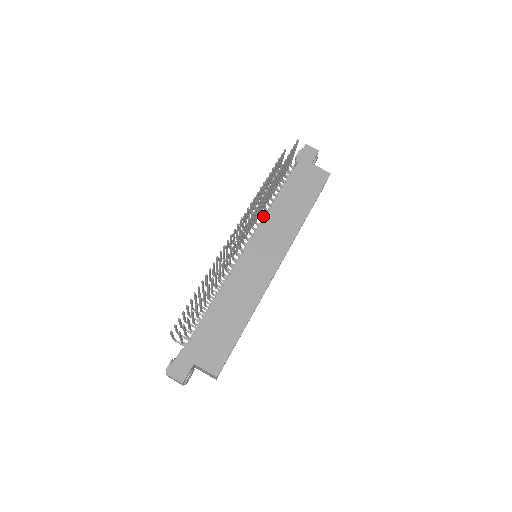
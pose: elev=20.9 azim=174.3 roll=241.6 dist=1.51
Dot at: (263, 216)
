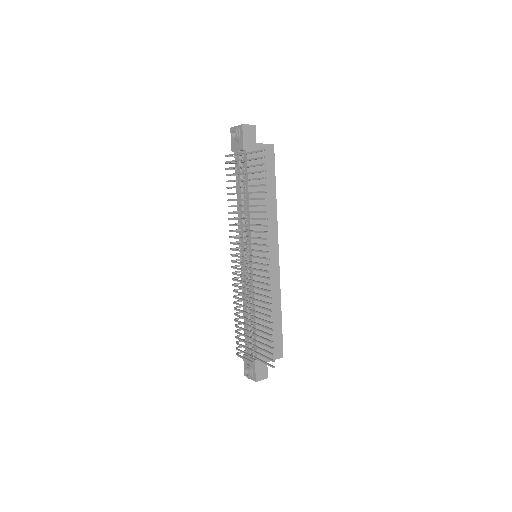
Dot at: occluded
